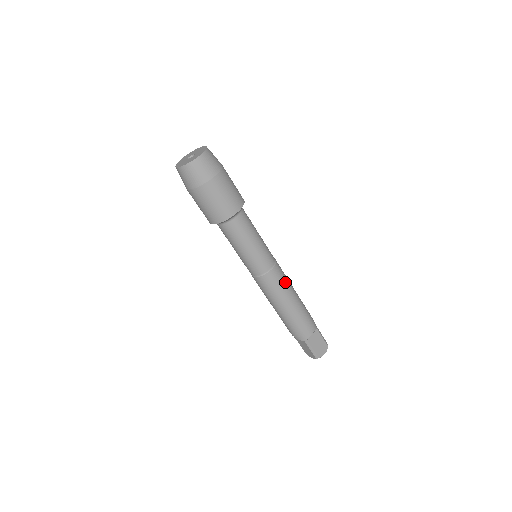
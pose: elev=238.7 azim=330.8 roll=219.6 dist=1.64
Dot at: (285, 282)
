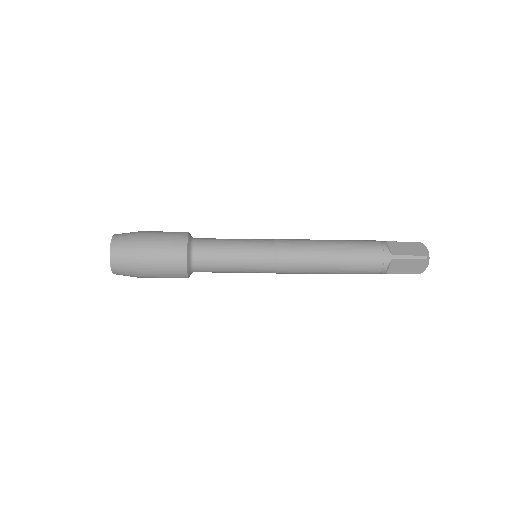
Dot at: (303, 263)
